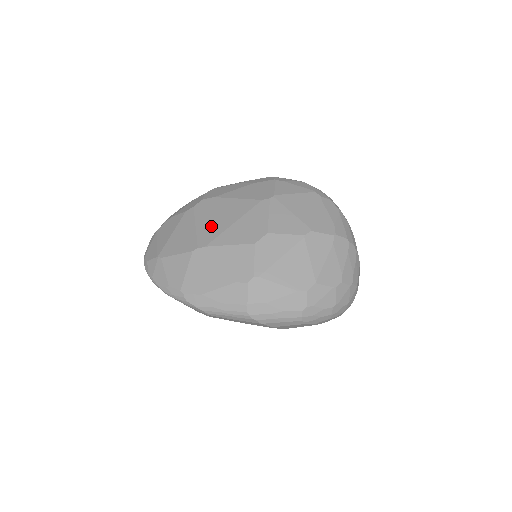
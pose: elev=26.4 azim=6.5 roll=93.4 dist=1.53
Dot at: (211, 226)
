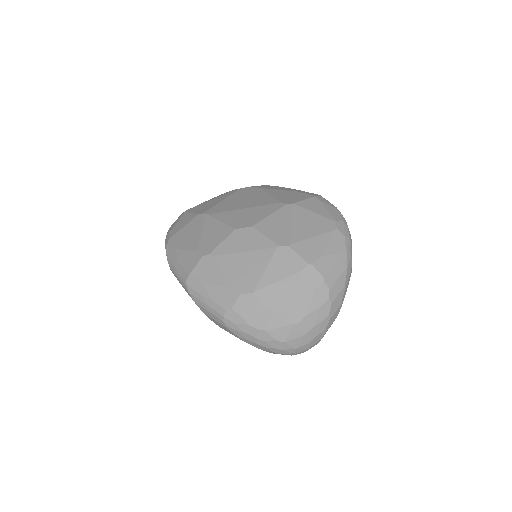
Dot at: (229, 204)
